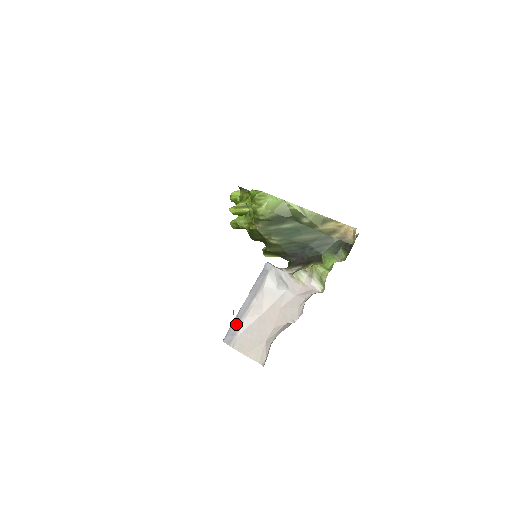
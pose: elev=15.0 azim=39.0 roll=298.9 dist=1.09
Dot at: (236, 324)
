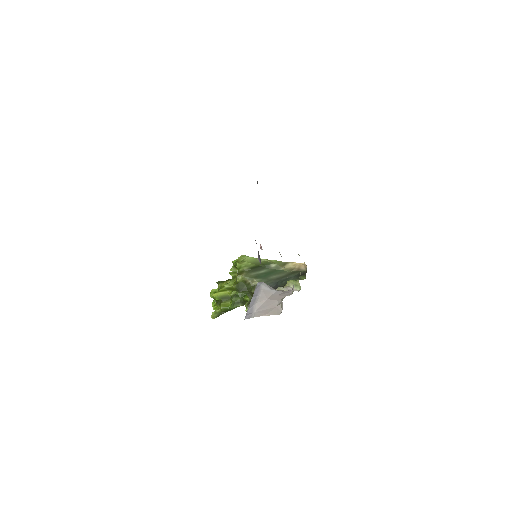
Dot at: (251, 308)
